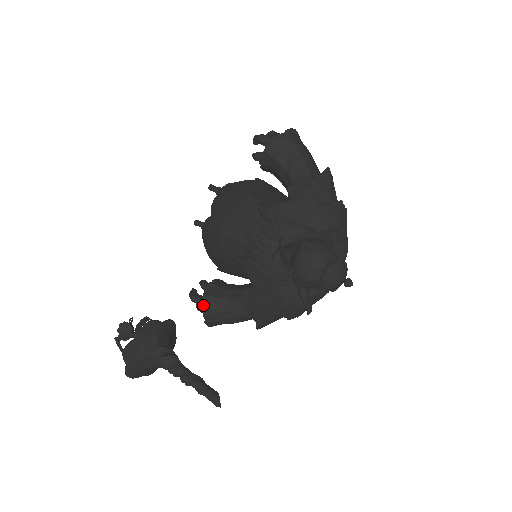
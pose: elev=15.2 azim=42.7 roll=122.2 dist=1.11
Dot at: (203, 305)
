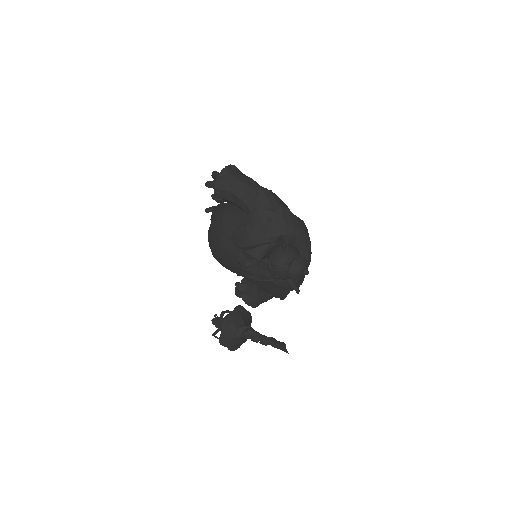
Dot at: (244, 301)
